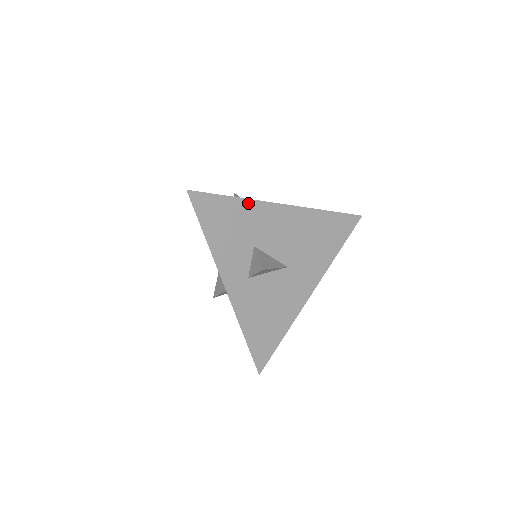
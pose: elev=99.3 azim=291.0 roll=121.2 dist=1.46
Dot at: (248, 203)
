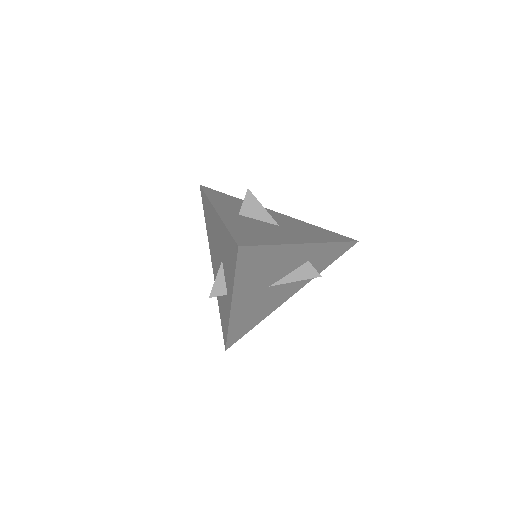
Dot at: occluded
